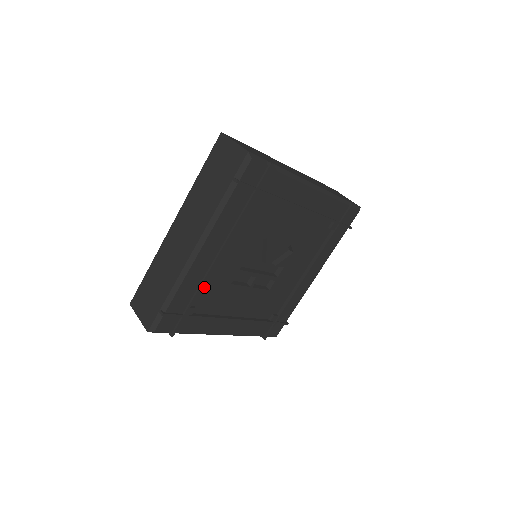
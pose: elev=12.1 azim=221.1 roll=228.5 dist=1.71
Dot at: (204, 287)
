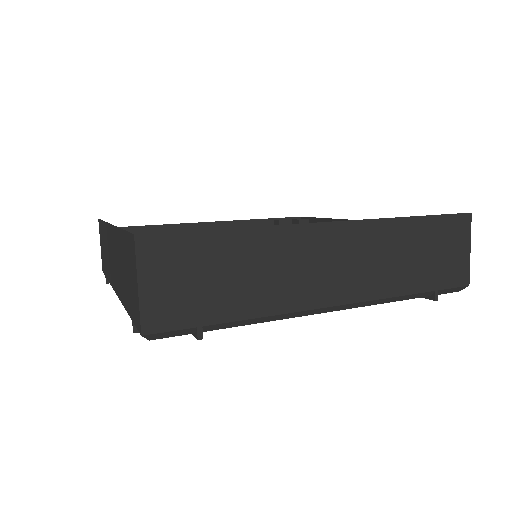
Dot at: occluded
